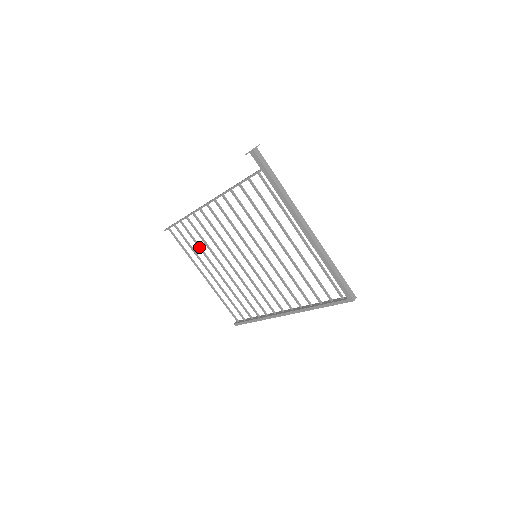
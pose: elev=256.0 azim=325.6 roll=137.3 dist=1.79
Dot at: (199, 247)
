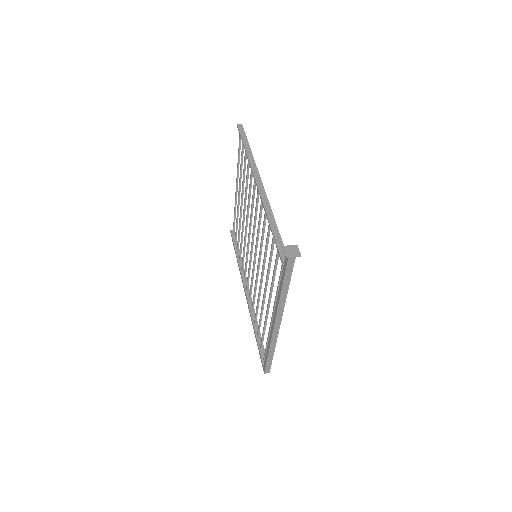
Dot at: (243, 178)
